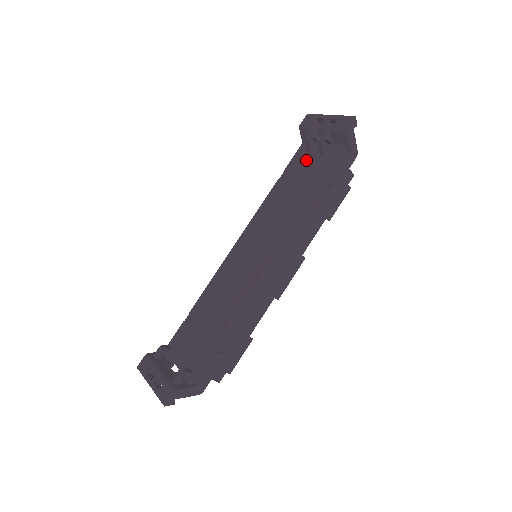
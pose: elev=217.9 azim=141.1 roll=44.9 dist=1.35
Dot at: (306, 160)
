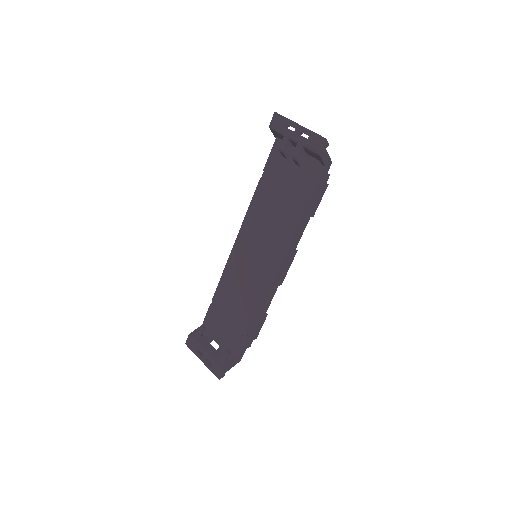
Dot at: (283, 166)
